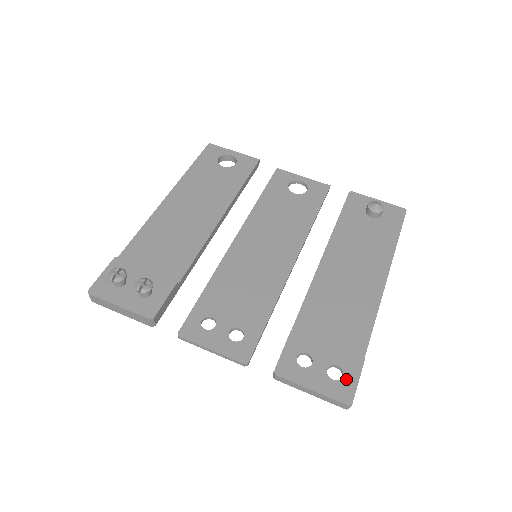
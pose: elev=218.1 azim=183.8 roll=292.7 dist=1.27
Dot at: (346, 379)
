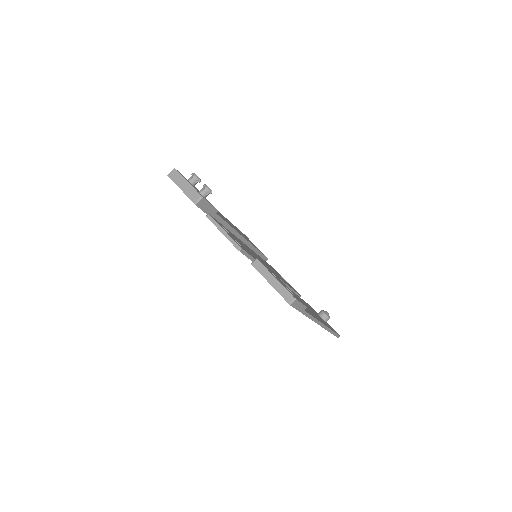
Dot at: occluded
